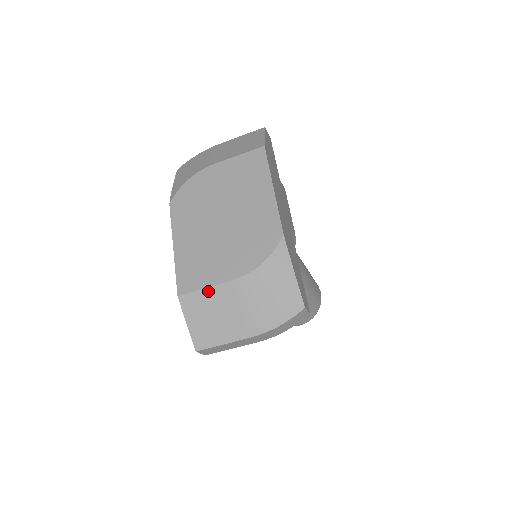
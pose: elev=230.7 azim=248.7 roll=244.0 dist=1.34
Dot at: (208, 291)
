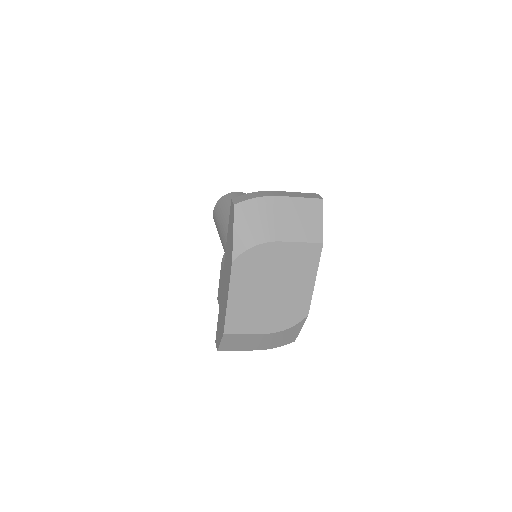
Dot at: (246, 335)
